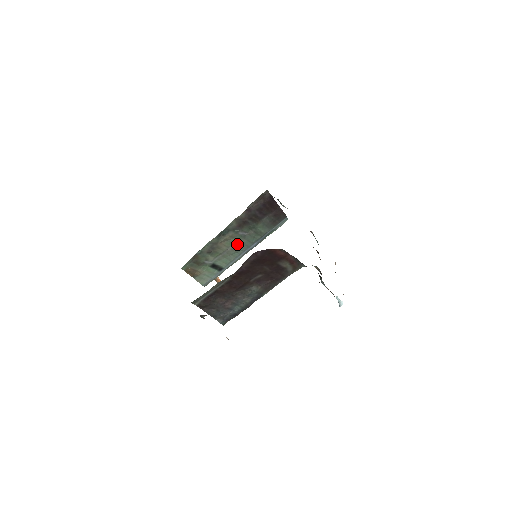
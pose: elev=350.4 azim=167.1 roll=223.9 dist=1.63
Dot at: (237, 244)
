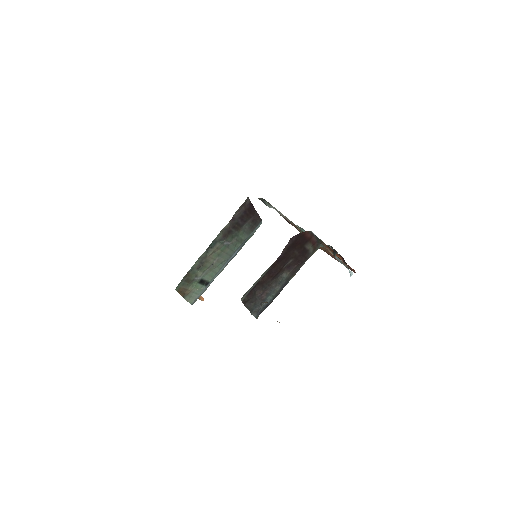
Dot at: (222, 255)
